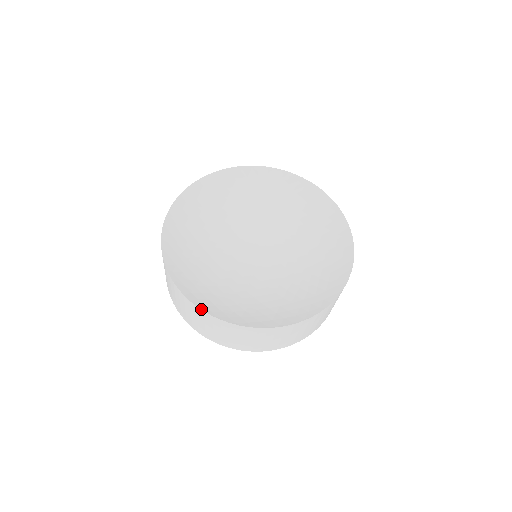
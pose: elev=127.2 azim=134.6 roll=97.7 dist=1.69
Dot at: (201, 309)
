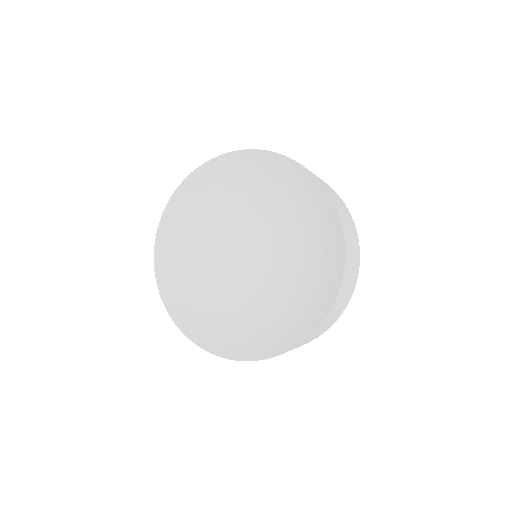
Dot at: occluded
